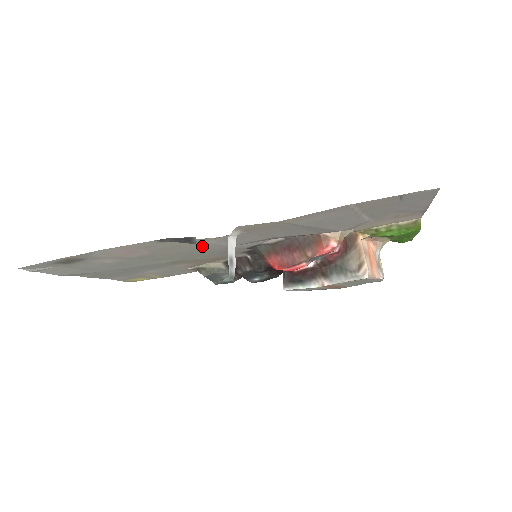
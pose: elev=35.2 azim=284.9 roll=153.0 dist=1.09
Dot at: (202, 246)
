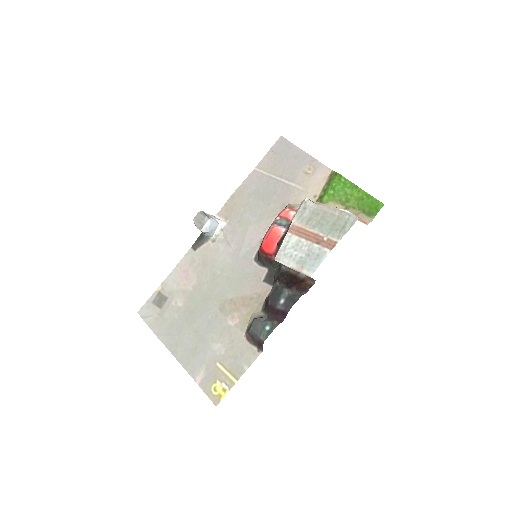
Dot at: (220, 257)
